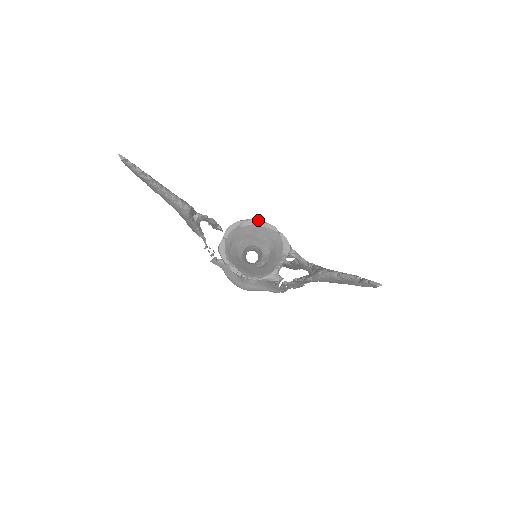
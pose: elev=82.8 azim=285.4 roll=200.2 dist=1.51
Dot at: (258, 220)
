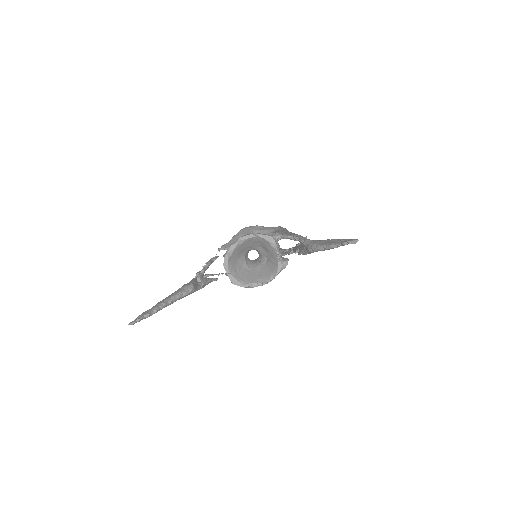
Dot at: (236, 241)
